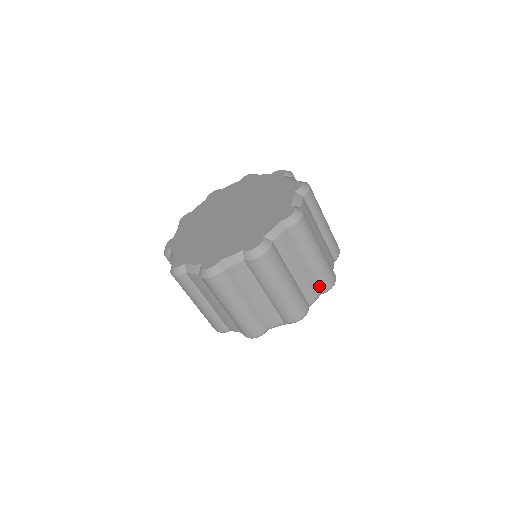
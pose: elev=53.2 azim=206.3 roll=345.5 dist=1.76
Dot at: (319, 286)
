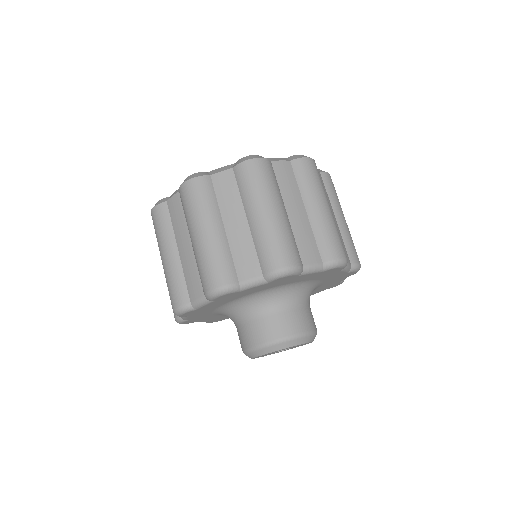
Dot at: occluded
